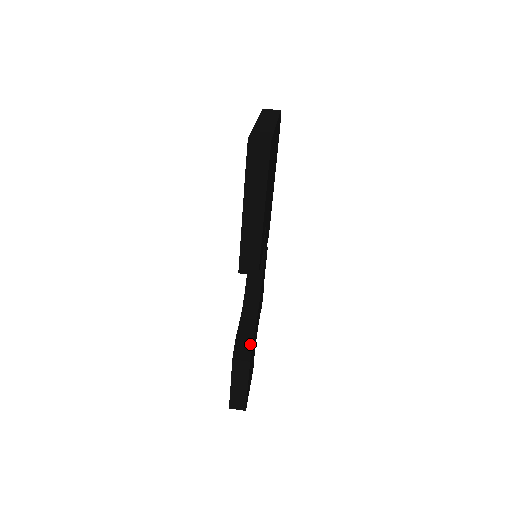
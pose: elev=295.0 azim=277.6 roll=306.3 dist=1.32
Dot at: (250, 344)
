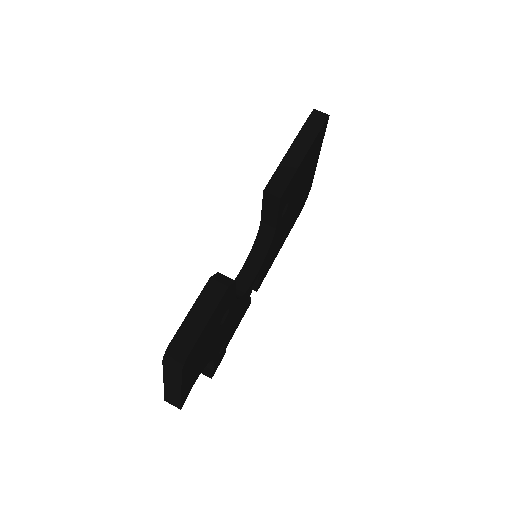
Dot at: (233, 280)
